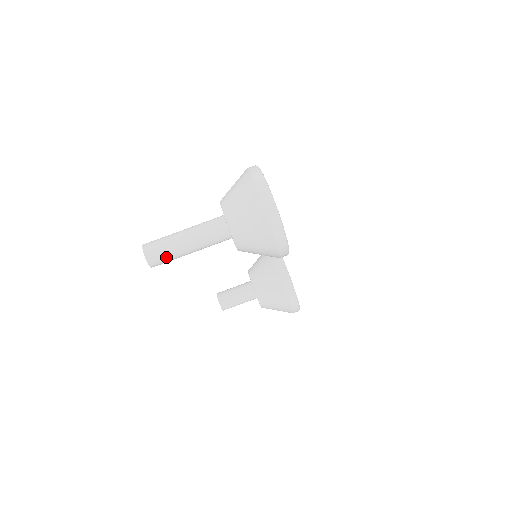
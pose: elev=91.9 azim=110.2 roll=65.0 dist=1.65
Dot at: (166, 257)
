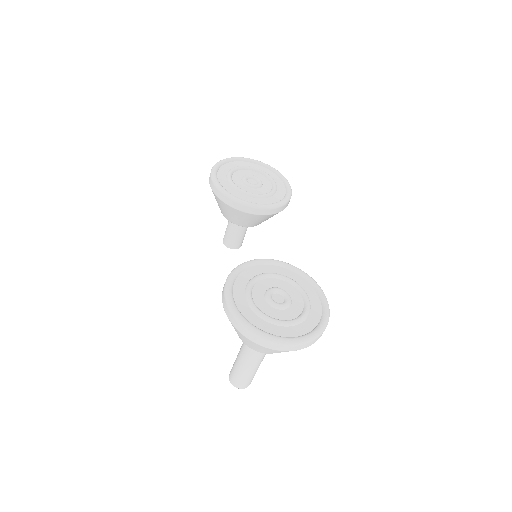
Dot at: occluded
